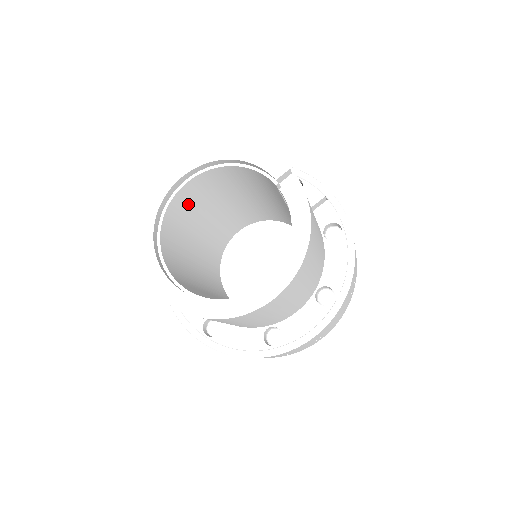
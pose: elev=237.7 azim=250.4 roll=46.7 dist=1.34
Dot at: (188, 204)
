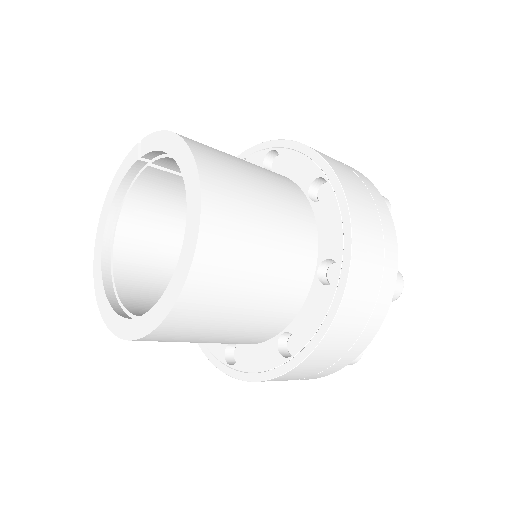
Dot at: (145, 278)
